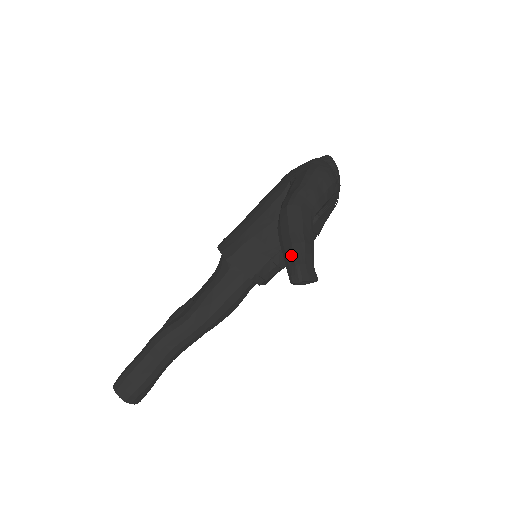
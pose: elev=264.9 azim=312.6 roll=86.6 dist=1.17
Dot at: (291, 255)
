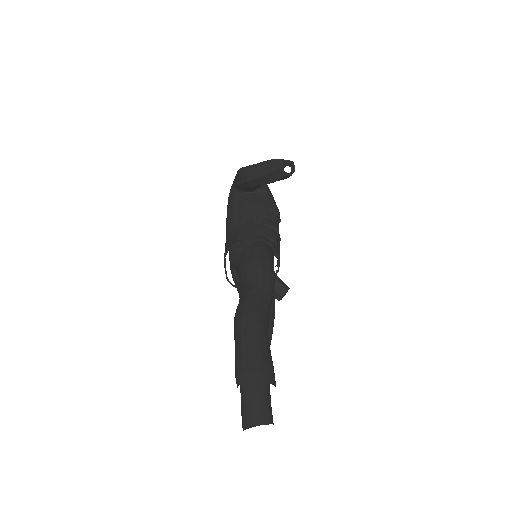
Dot at: (265, 165)
